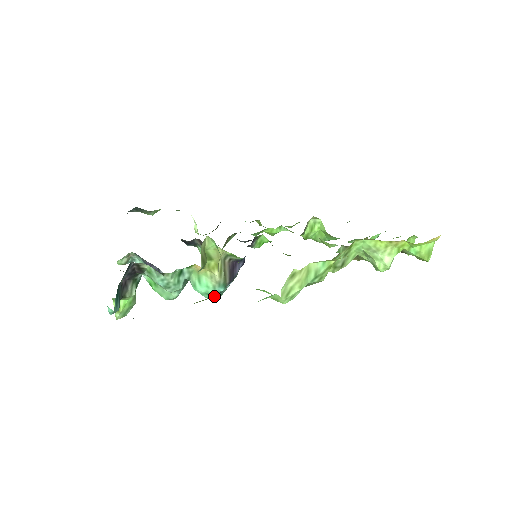
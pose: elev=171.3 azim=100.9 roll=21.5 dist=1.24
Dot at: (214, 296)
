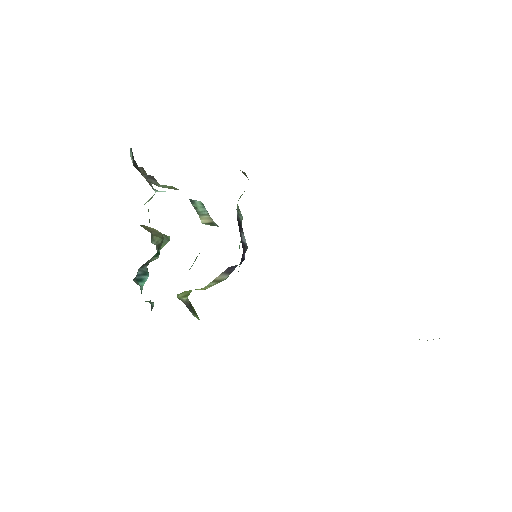
Dot at: occluded
